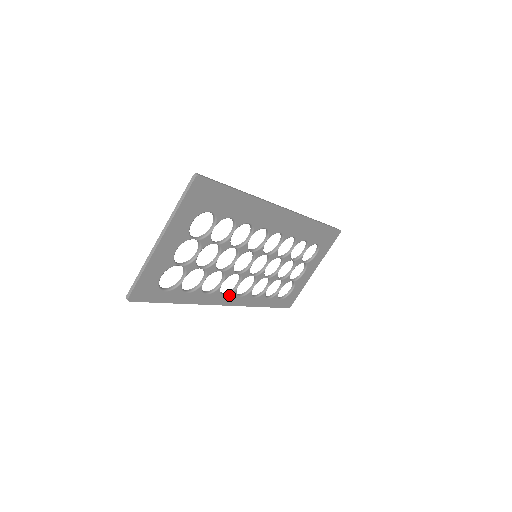
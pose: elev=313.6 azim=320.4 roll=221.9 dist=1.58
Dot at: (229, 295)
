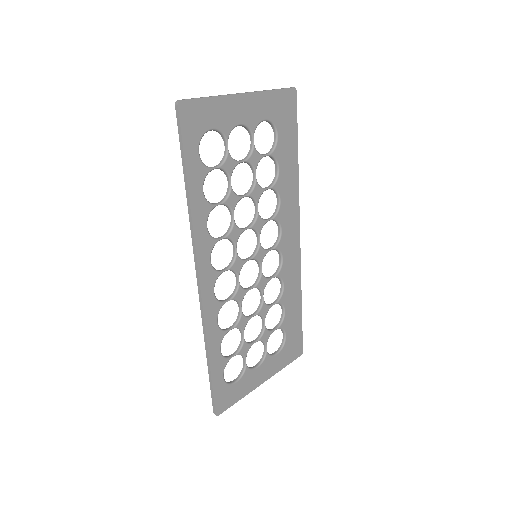
Dot at: (212, 270)
